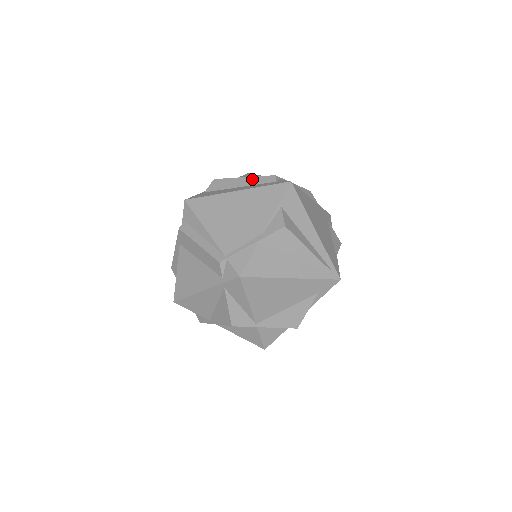
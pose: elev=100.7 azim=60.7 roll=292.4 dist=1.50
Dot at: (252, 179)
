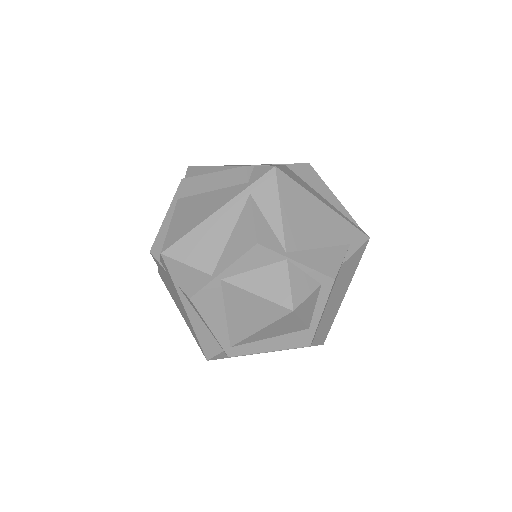
Dot at: occluded
